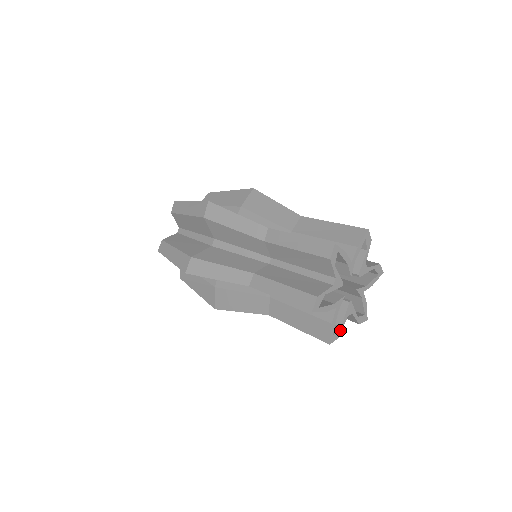
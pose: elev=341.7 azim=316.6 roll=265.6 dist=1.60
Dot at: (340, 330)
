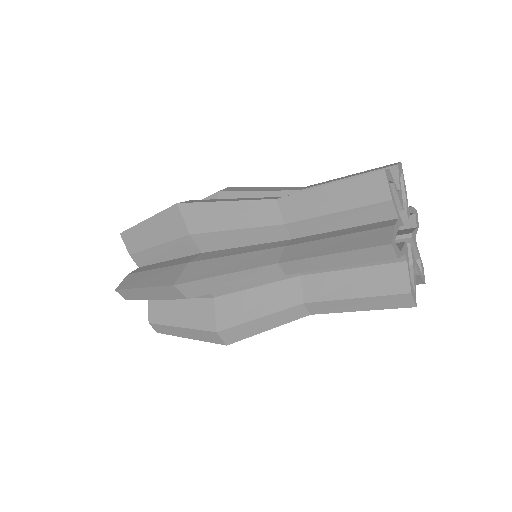
Dot at: (399, 253)
